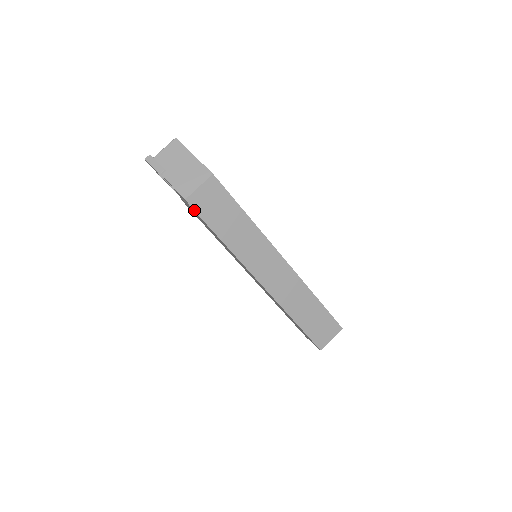
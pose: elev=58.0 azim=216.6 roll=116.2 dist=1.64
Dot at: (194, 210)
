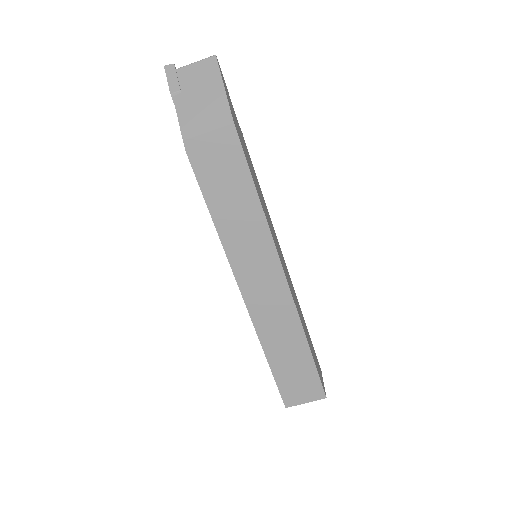
Dot at: (190, 160)
